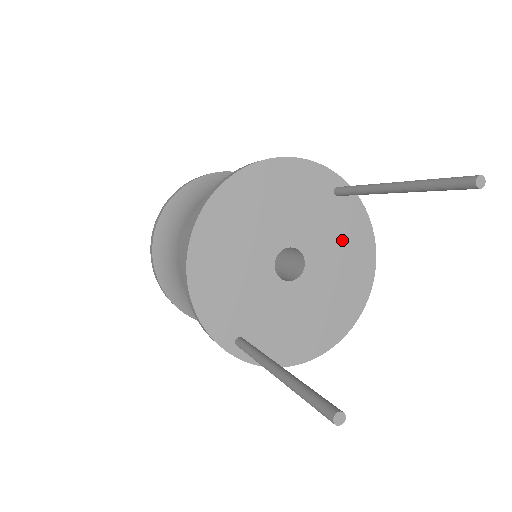
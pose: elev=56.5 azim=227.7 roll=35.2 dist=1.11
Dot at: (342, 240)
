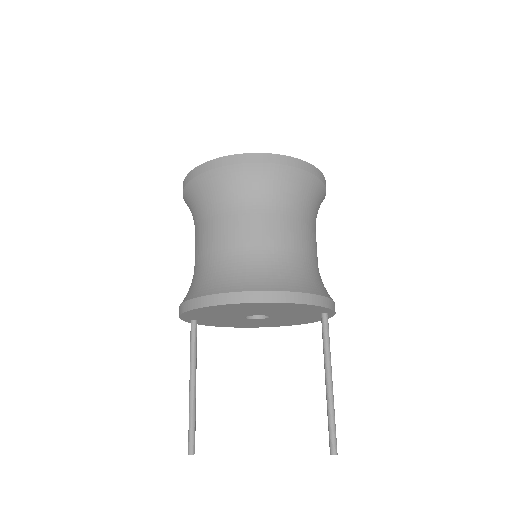
Dot at: (300, 319)
